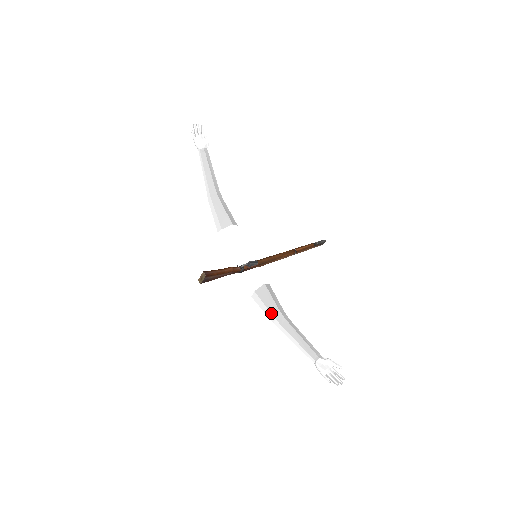
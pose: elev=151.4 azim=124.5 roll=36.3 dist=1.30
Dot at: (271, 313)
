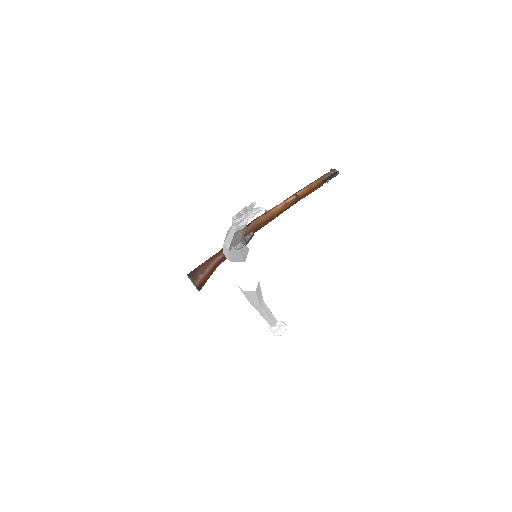
Dot at: (251, 303)
